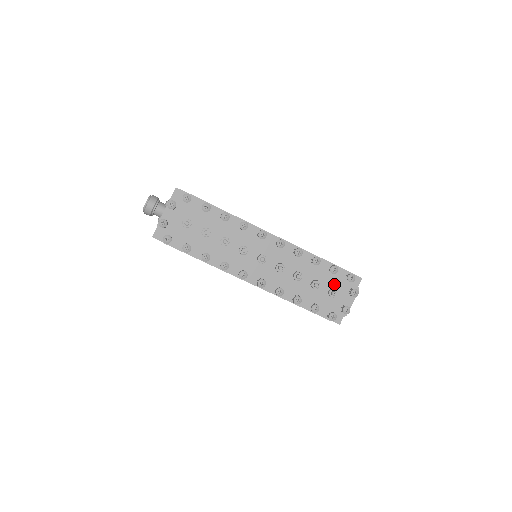
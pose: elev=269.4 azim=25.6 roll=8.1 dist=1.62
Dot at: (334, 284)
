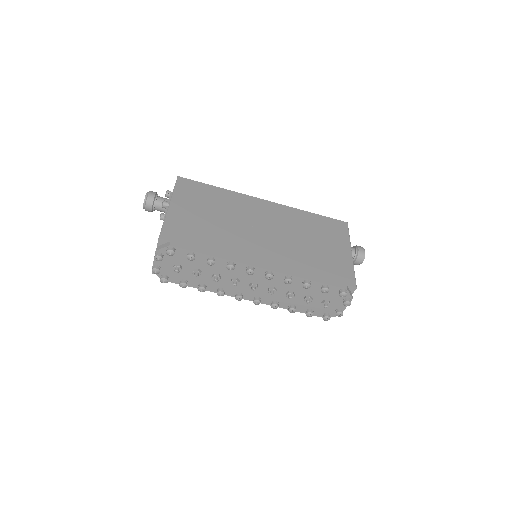
Dot at: (327, 296)
